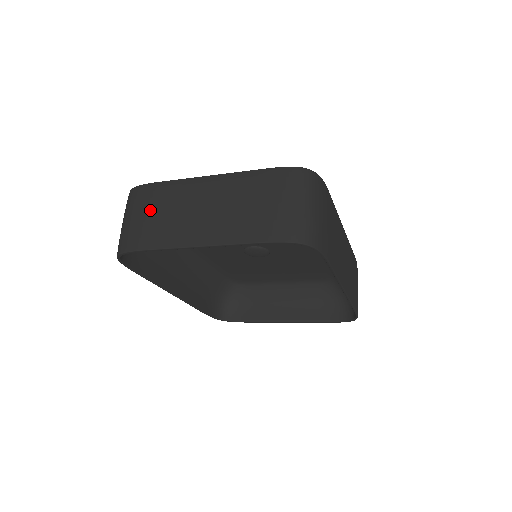
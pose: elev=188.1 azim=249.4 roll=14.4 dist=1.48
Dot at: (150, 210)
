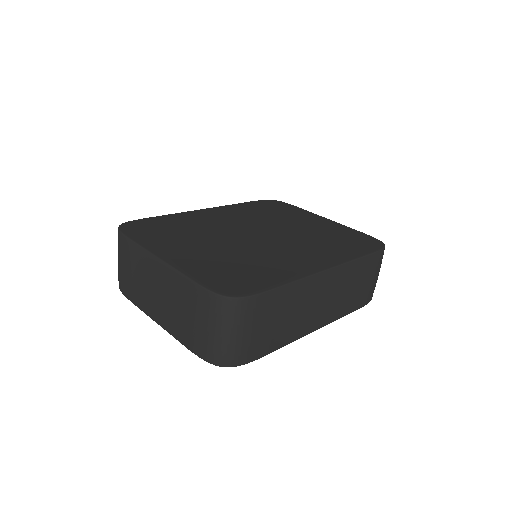
Dot at: (127, 266)
